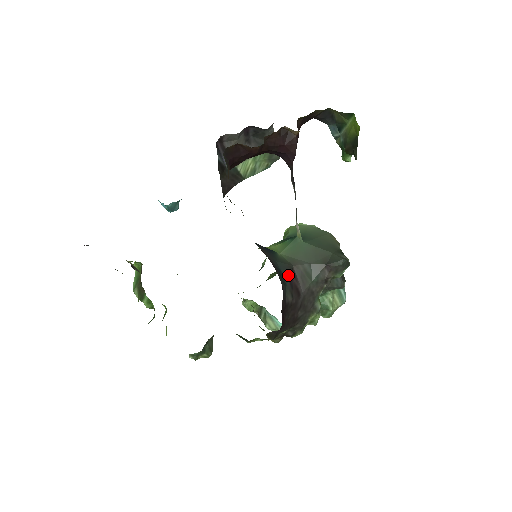
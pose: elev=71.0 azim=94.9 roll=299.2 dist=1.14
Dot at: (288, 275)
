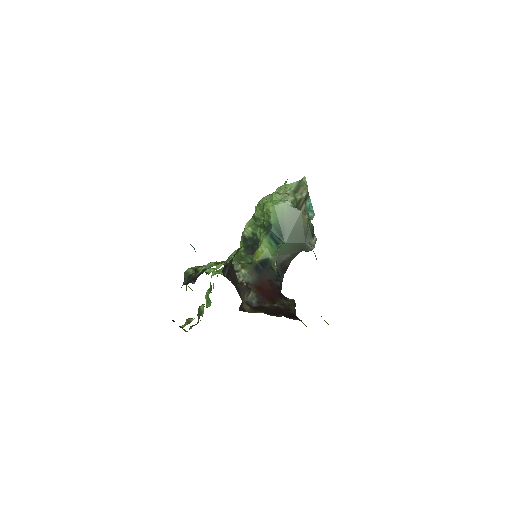
Dot at: (280, 270)
